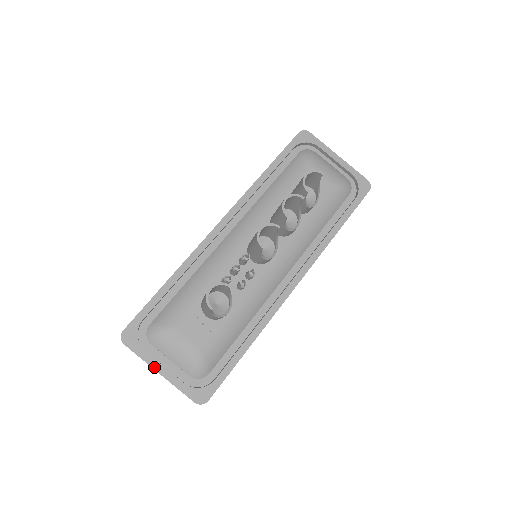
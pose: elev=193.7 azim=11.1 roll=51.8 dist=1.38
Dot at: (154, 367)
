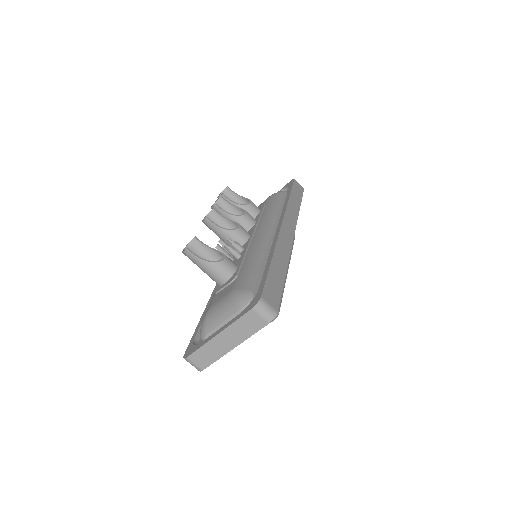
Dot at: (212, 337)
